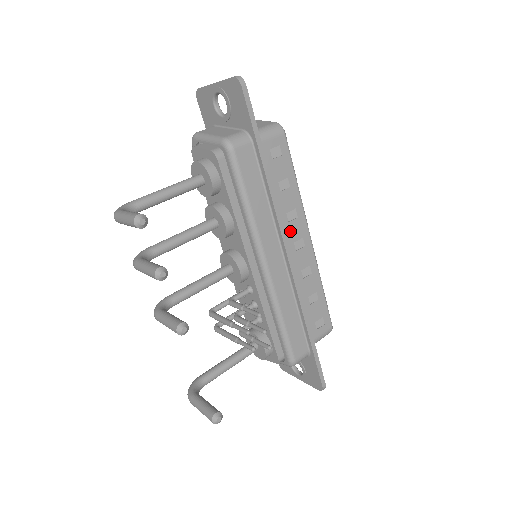
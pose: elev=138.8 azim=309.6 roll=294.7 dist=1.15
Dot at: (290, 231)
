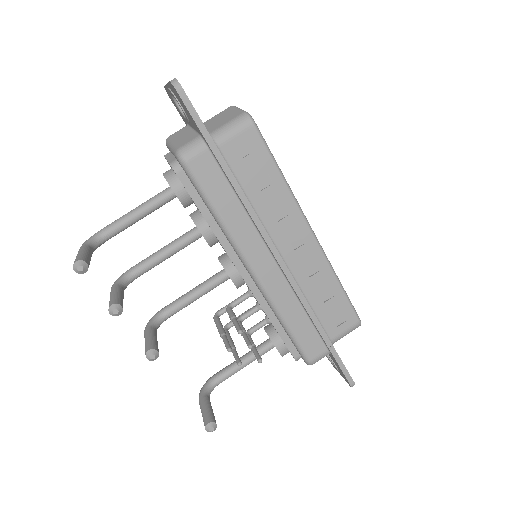
Dot at: (282, 231)
